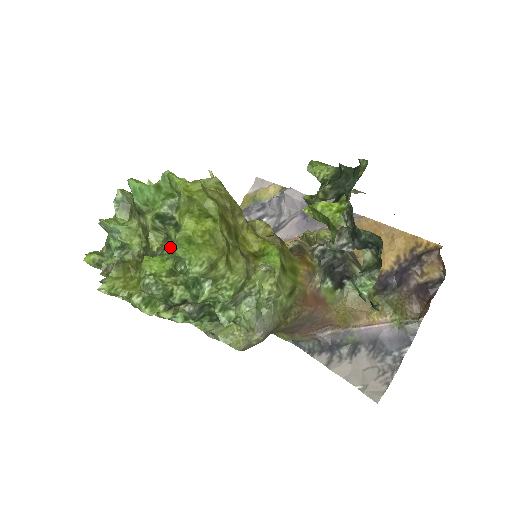
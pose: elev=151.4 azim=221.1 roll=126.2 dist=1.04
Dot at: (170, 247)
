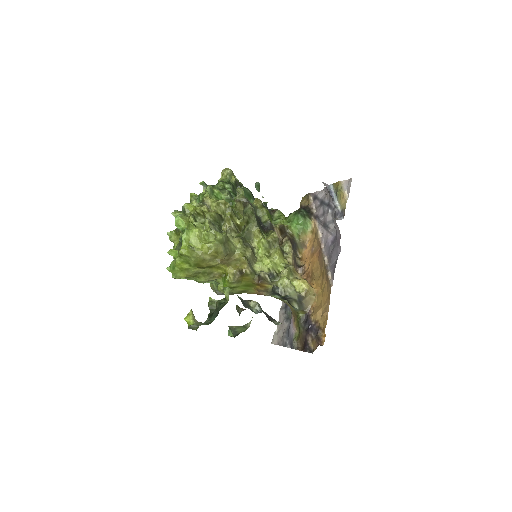
Dot at: occluded
